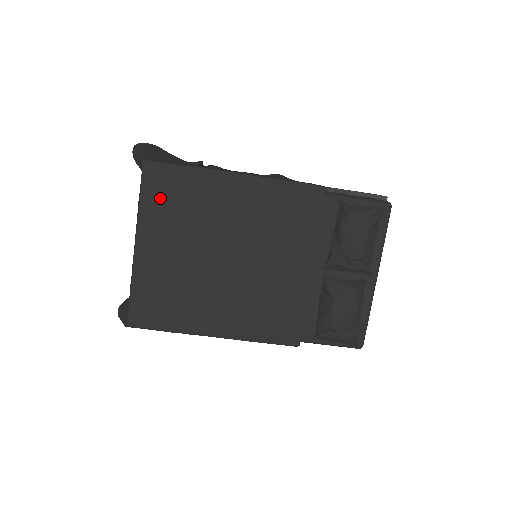
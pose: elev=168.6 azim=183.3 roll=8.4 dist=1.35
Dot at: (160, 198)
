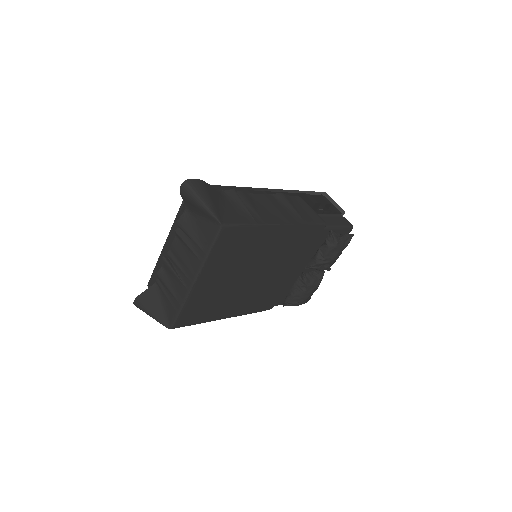
Dot at: (225, 249)
